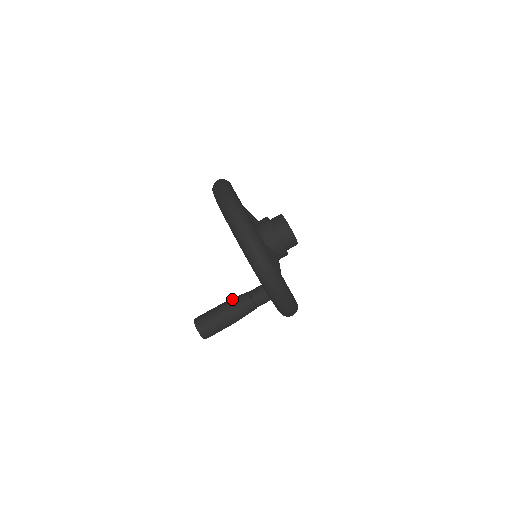
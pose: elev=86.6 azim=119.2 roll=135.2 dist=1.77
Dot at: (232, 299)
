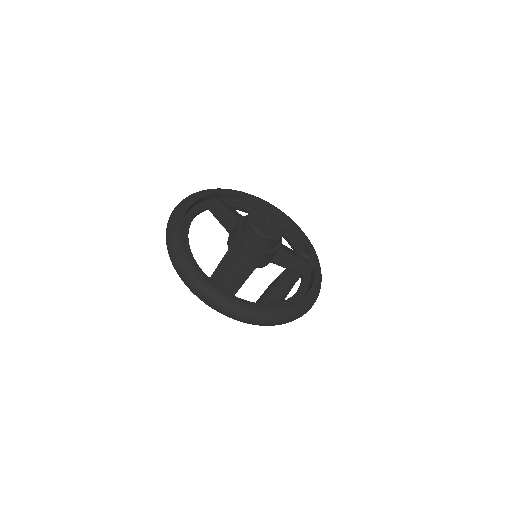
Dot at: (276, 295)
